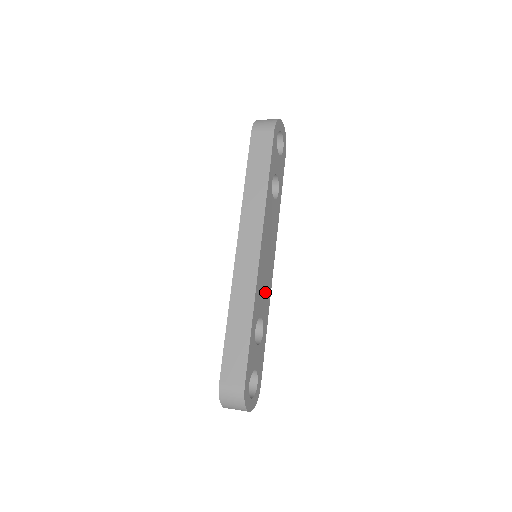
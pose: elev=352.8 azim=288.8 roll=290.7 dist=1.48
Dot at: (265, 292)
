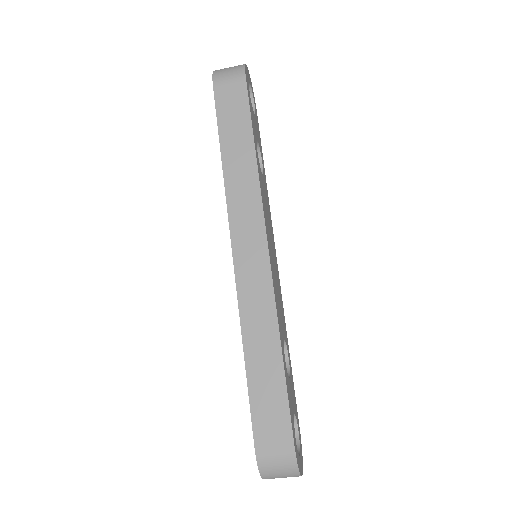
Dot at: (280, 303)
